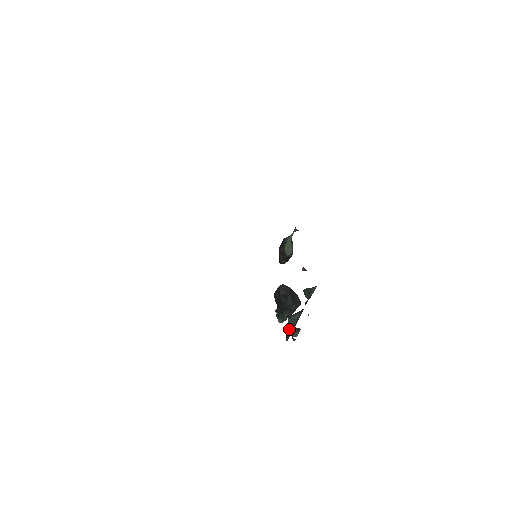
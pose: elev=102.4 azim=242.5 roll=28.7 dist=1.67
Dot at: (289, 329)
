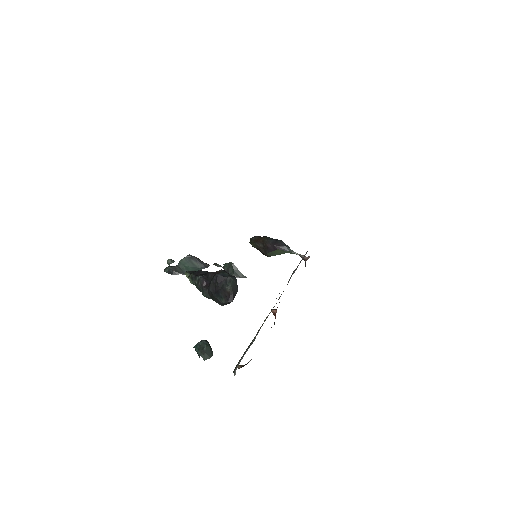
Dot at: (179, 267)
